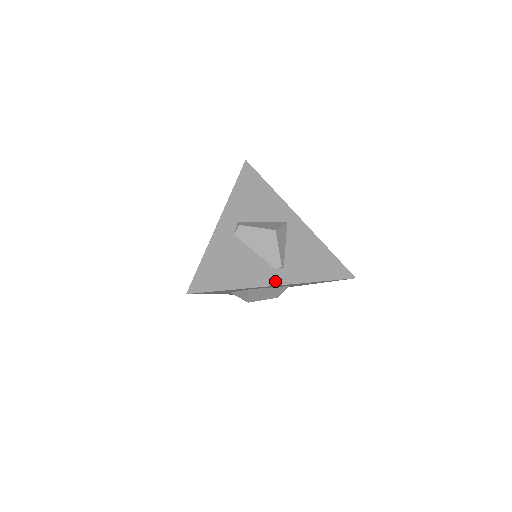
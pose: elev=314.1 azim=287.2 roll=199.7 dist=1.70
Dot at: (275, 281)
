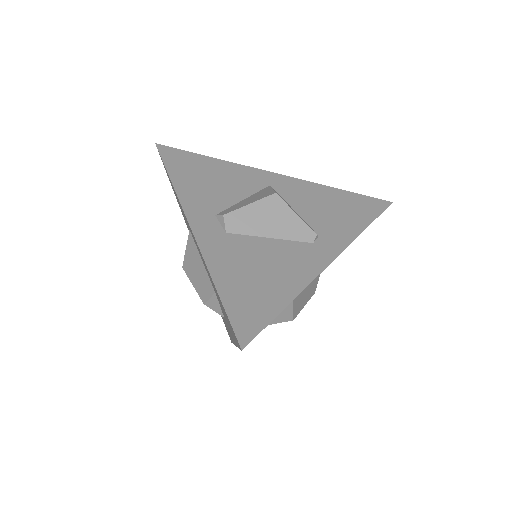
Dot at: (326, 257)
